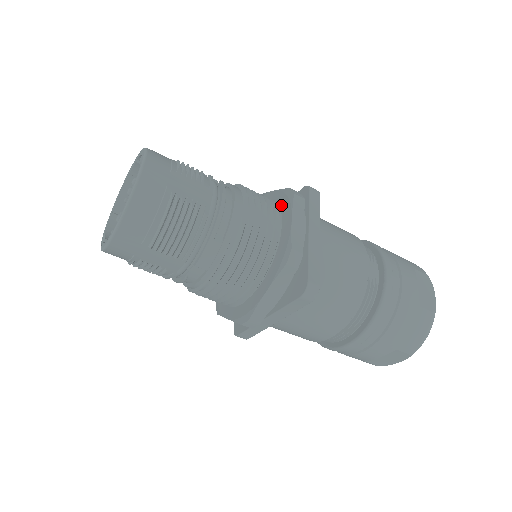
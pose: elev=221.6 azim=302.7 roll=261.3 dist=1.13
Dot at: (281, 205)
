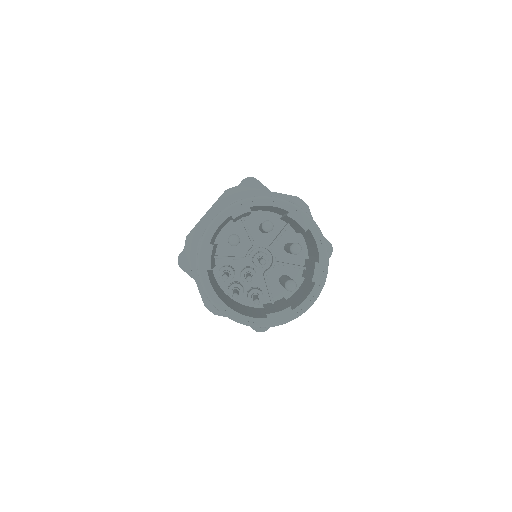
Dot at: occluded
